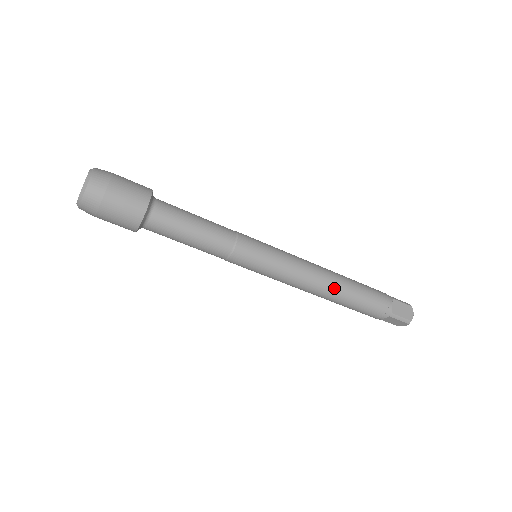
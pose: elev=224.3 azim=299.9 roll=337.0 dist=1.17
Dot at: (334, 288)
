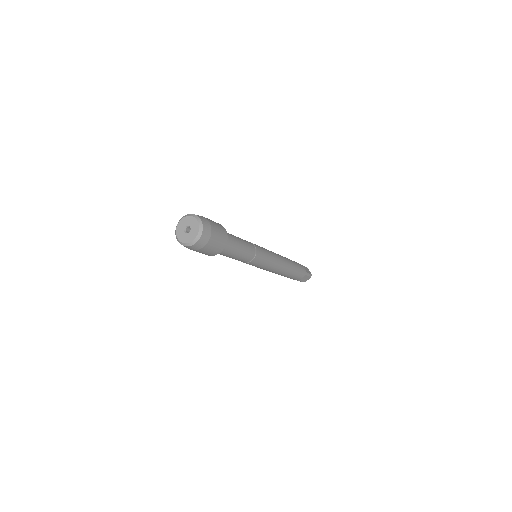
Dot at: (289, 264)
